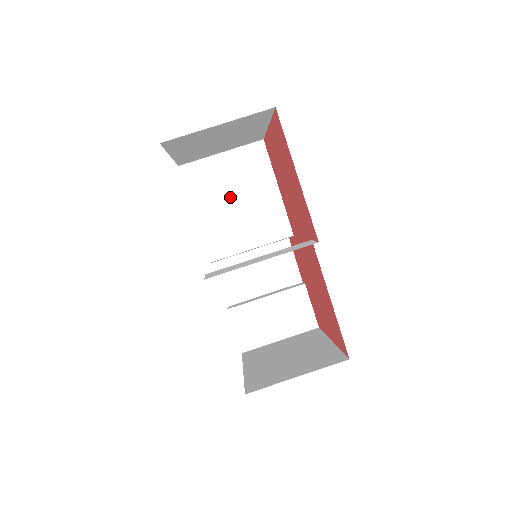
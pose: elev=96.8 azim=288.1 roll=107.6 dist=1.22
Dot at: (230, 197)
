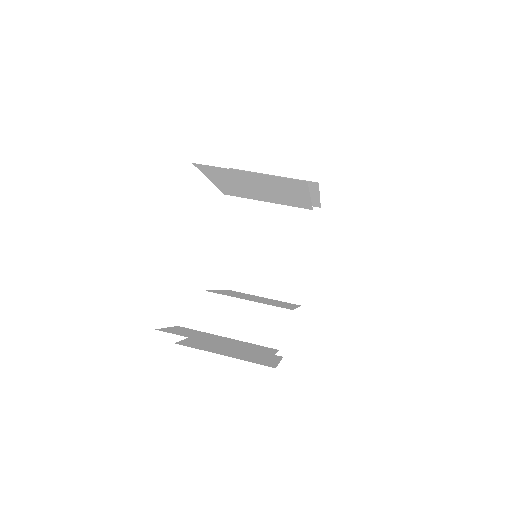
Dot at: occluded
